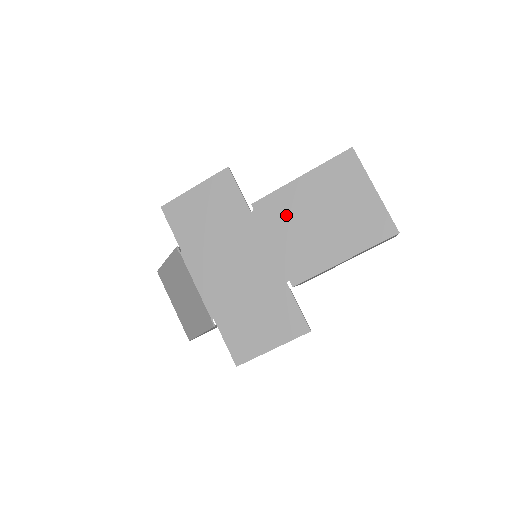
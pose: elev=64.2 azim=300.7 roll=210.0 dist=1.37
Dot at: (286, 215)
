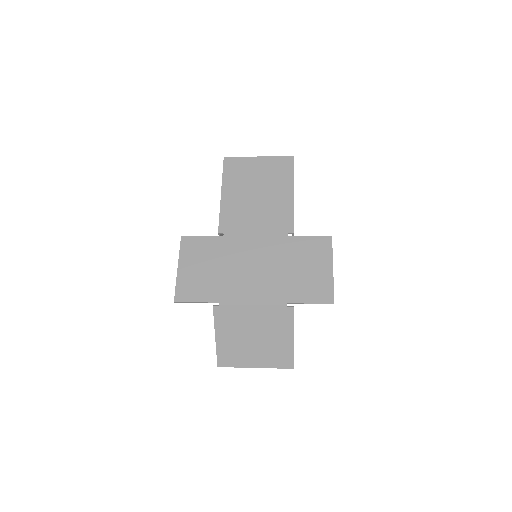
Dot at: (241, 214)
